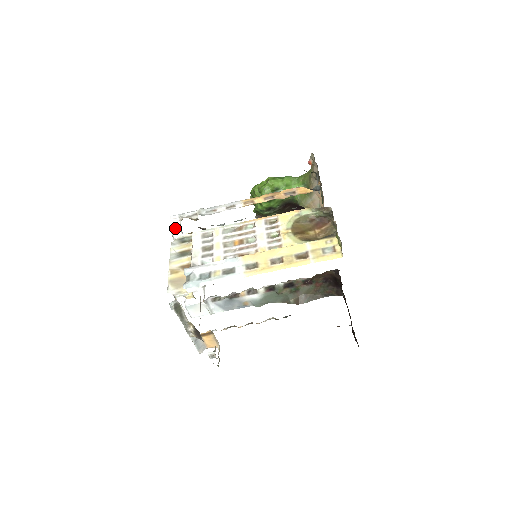
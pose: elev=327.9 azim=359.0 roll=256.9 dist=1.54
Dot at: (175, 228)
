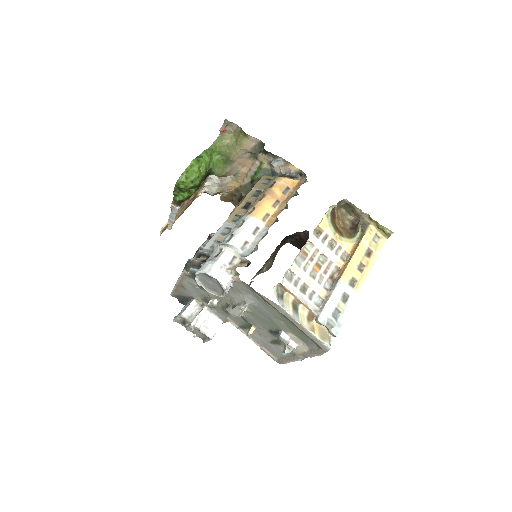
Dot at: (228, 284)
